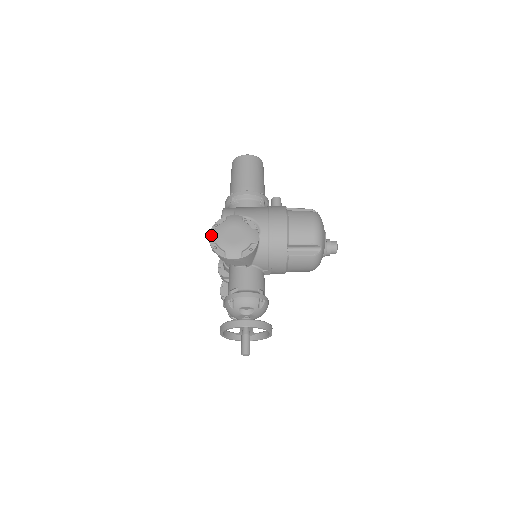
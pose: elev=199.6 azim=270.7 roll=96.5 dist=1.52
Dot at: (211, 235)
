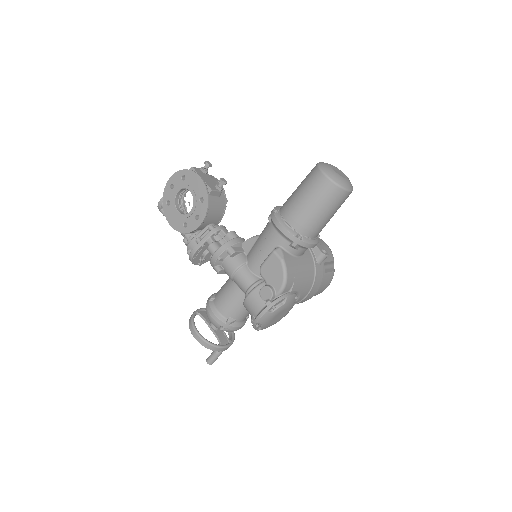
Dot at: (264, 318)
